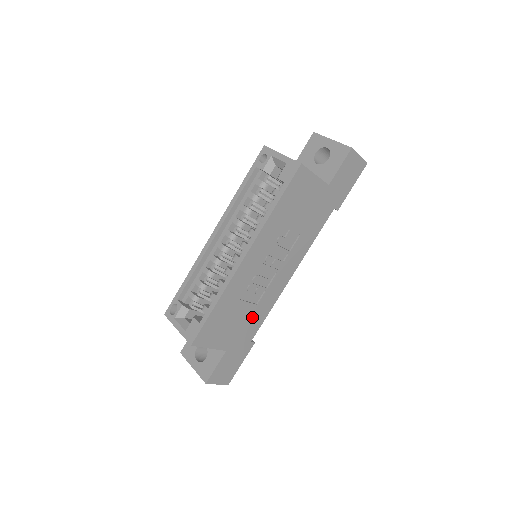
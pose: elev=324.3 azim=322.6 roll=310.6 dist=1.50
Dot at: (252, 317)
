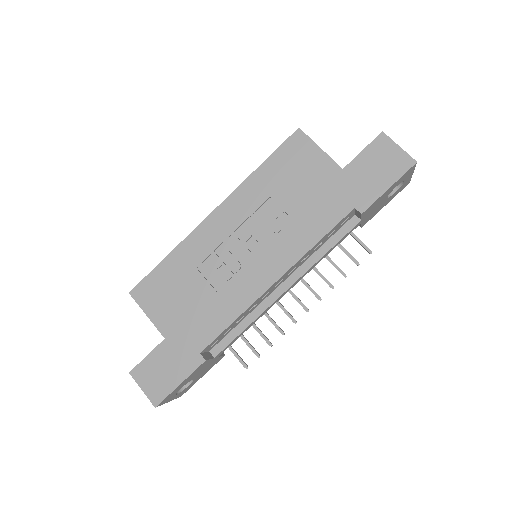
Dot at: (209, 310)
